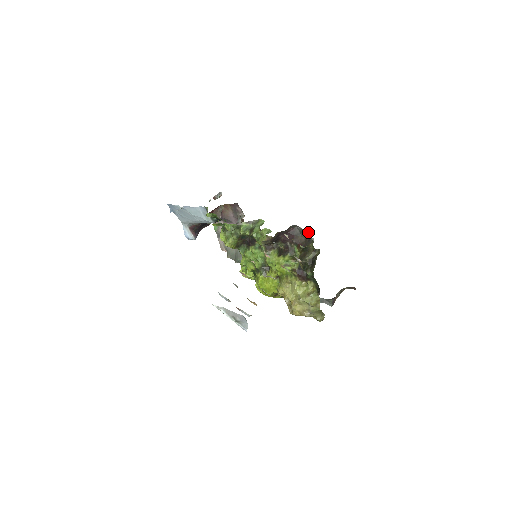
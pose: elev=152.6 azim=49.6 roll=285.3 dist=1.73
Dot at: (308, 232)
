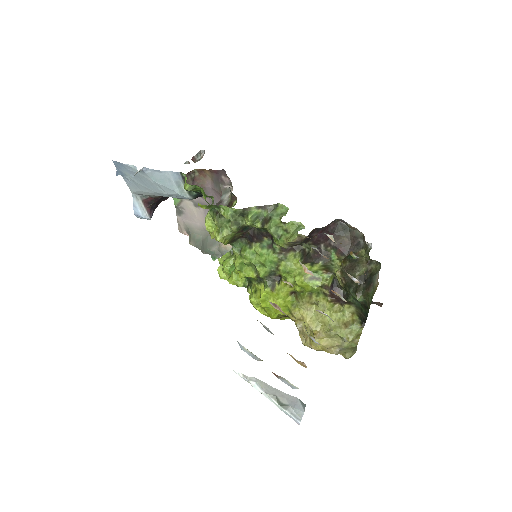
Dot at: (359, 232)
